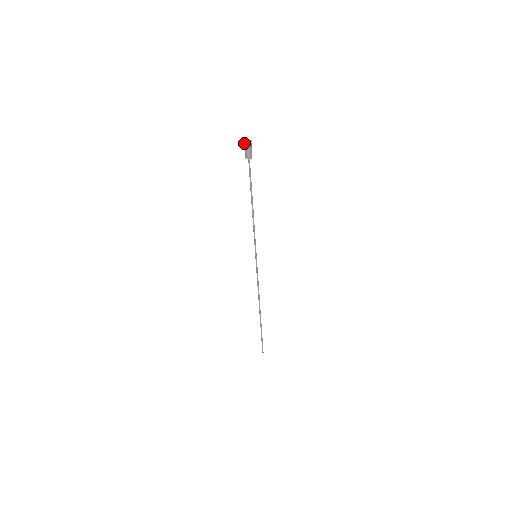
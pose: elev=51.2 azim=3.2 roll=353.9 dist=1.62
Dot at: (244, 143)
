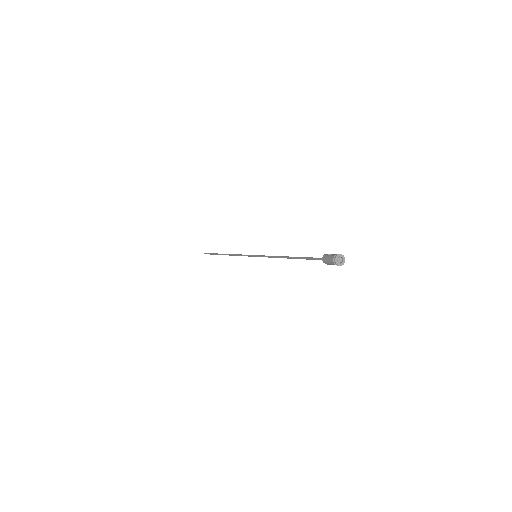
Dot at: (335, 256)
